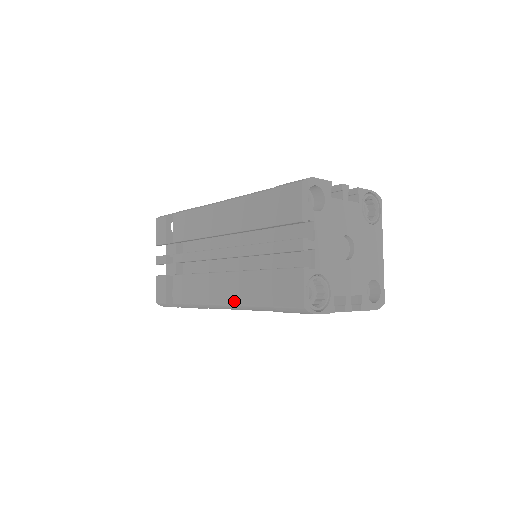
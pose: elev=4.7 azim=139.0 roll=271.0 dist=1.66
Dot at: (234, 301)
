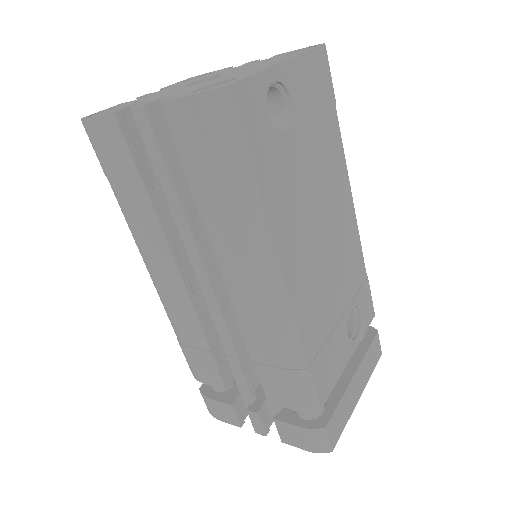
Dot at: occluded
